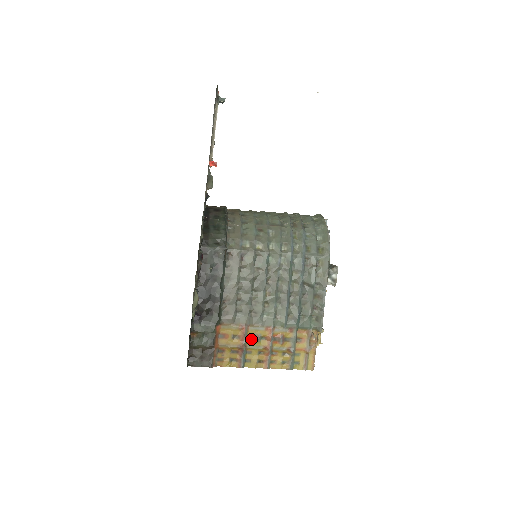
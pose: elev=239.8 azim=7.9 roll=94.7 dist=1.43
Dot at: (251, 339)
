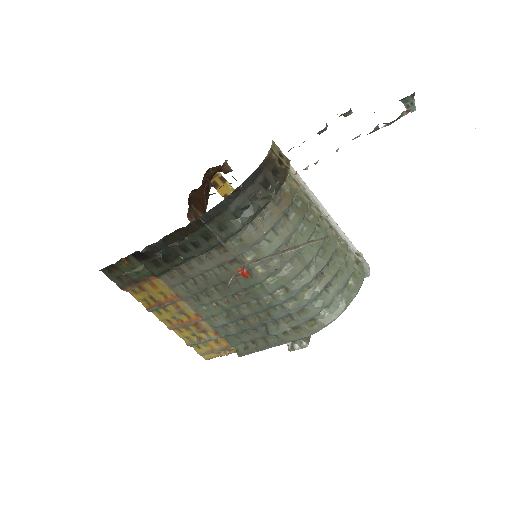
Dot at: (176, 307)
